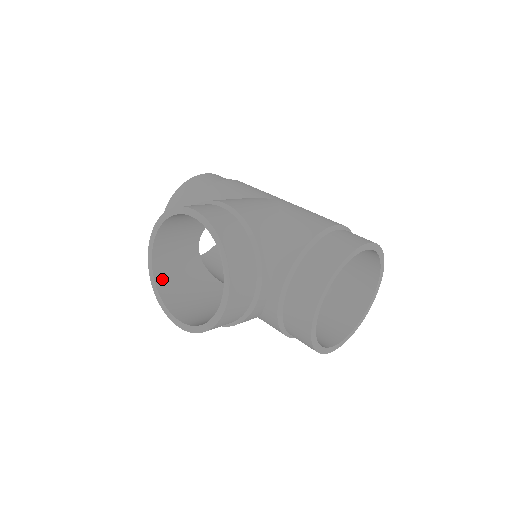
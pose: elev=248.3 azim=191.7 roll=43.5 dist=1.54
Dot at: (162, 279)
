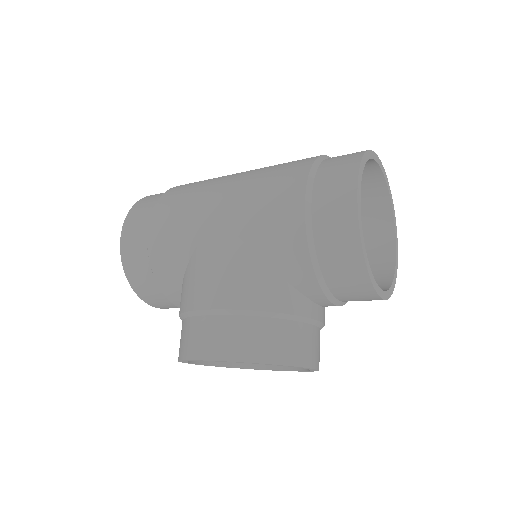
Dot at: occluded
